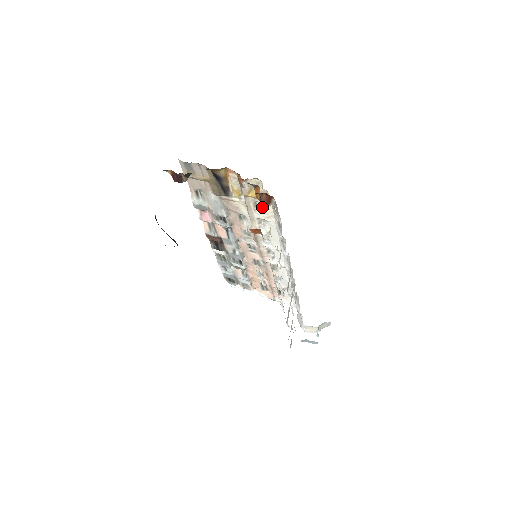
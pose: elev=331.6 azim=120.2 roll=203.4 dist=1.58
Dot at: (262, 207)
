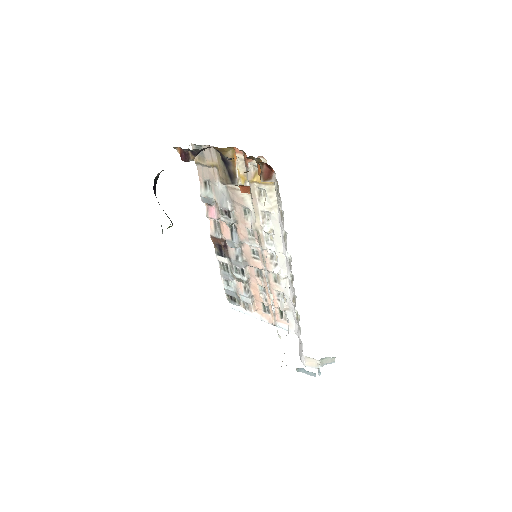
Dot at: (266, 195)
